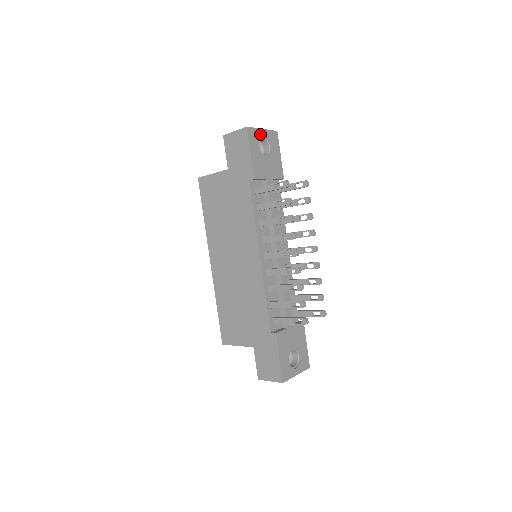
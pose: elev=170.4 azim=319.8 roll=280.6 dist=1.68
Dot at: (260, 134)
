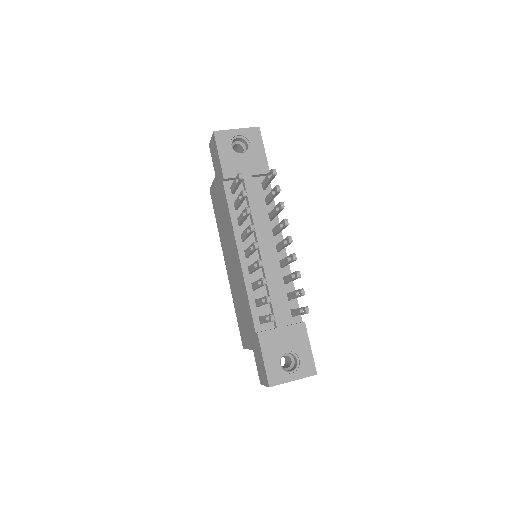
Dot at: (233, 134)
